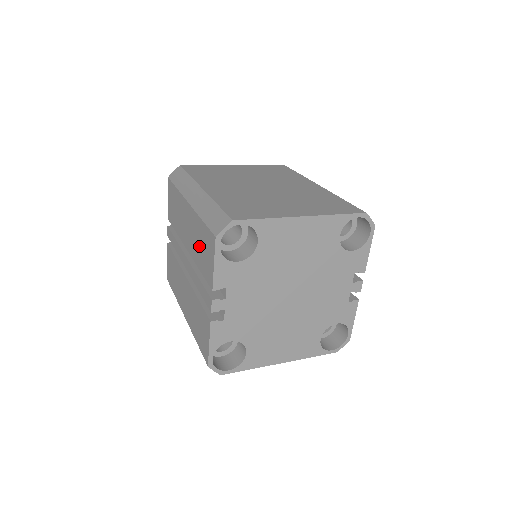
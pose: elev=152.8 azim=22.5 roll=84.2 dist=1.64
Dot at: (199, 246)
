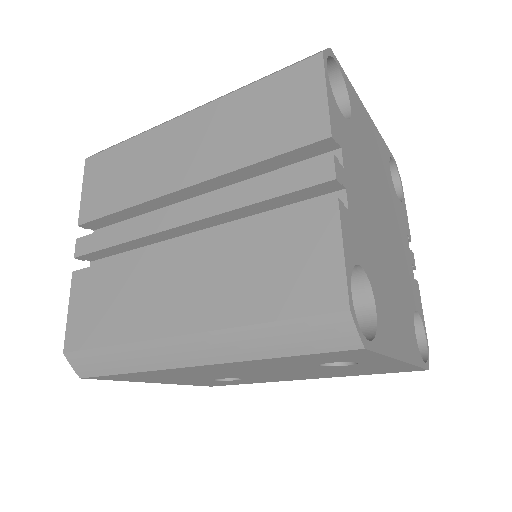
Dot at: (250, 126)
